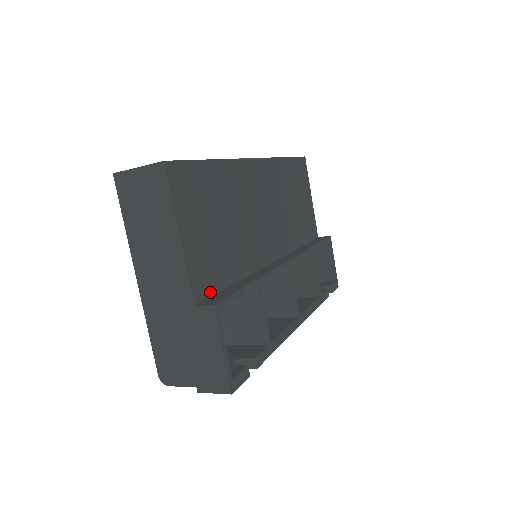
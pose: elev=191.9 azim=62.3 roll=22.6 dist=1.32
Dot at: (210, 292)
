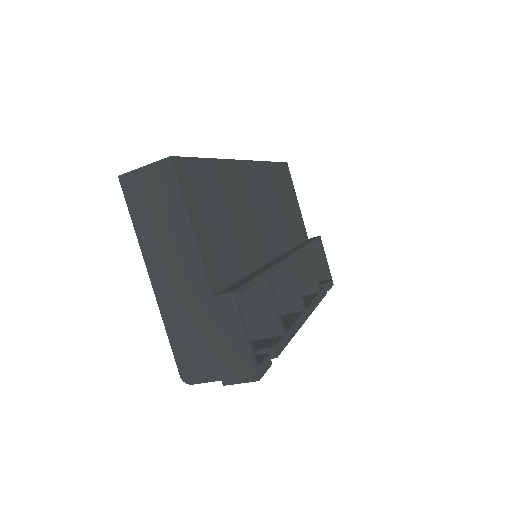
Dot at: (224, 284)
